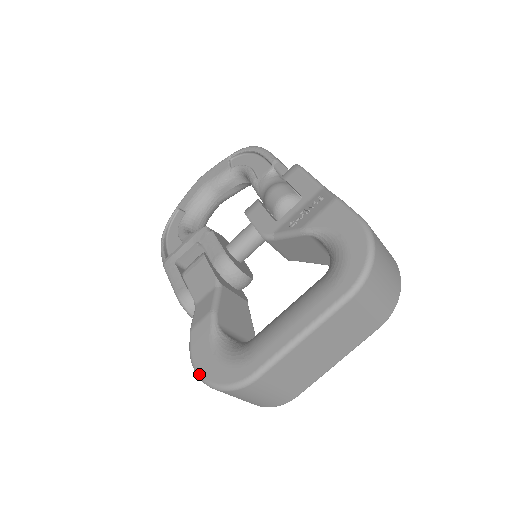
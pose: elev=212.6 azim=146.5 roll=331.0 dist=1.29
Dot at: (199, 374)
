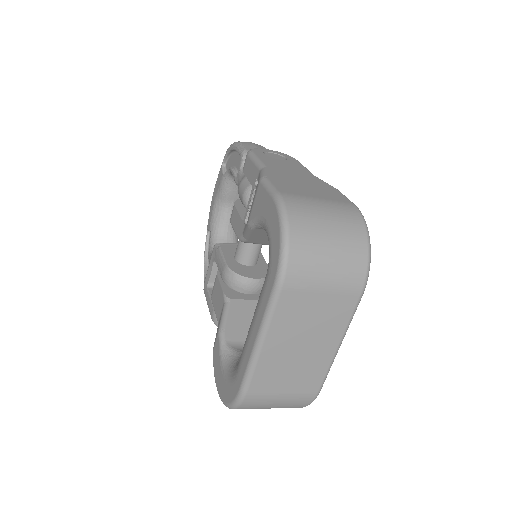
Dot at: (219, 395)
